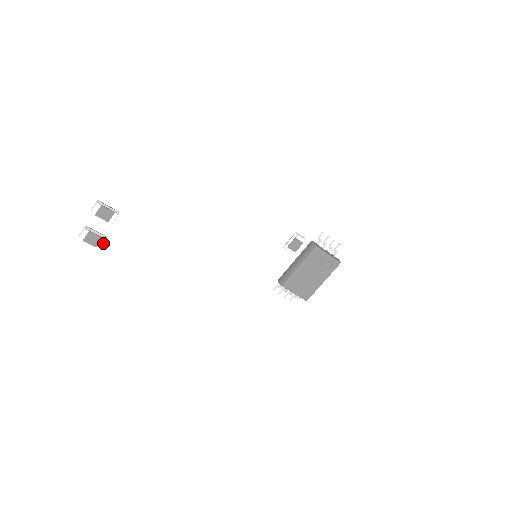
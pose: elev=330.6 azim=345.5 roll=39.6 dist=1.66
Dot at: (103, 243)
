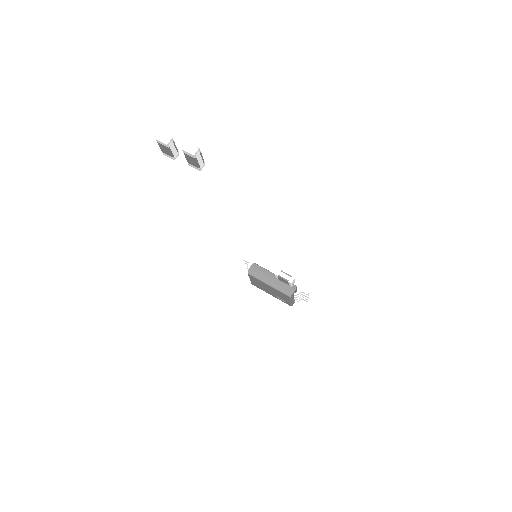
Dot at: (170, 157)
